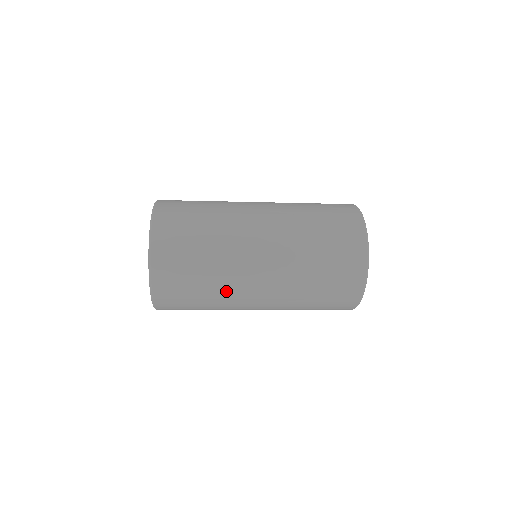
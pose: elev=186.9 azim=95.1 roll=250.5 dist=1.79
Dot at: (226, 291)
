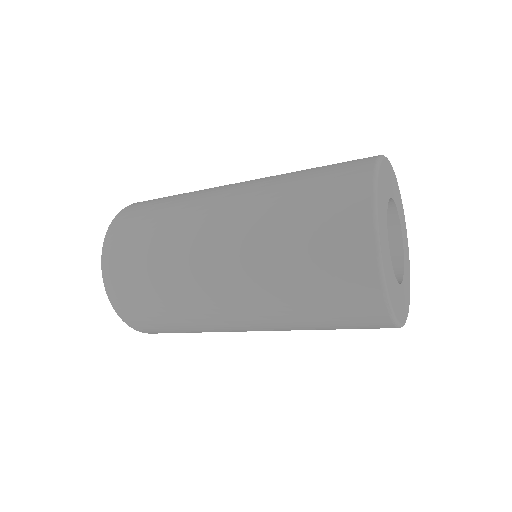
Dot at: (199, 321)
